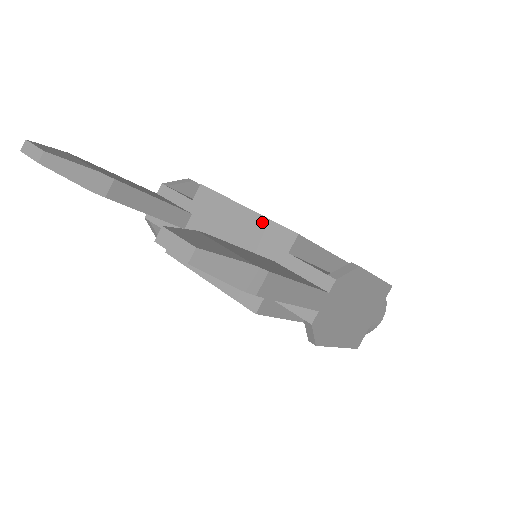
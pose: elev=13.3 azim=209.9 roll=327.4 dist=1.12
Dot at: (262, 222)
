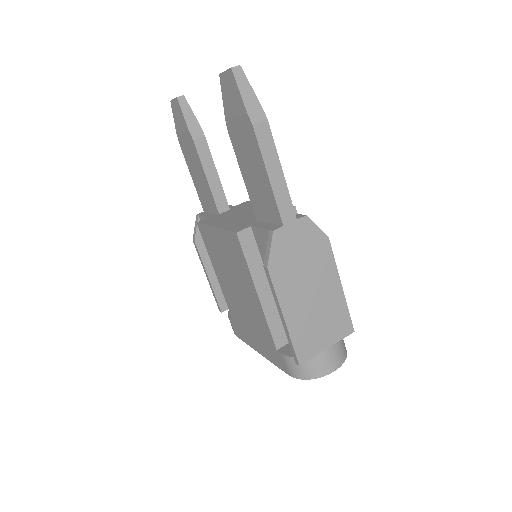
Dot at: occluded
